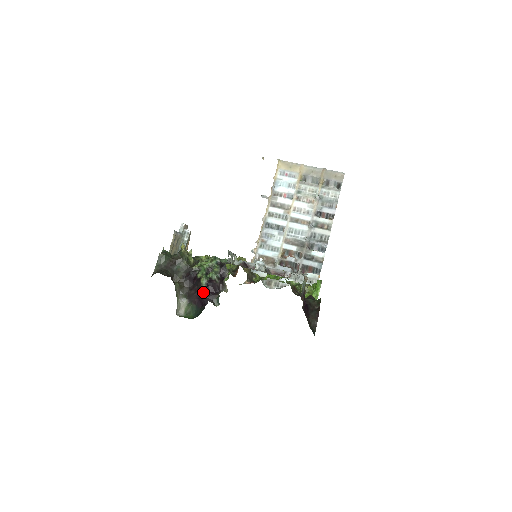
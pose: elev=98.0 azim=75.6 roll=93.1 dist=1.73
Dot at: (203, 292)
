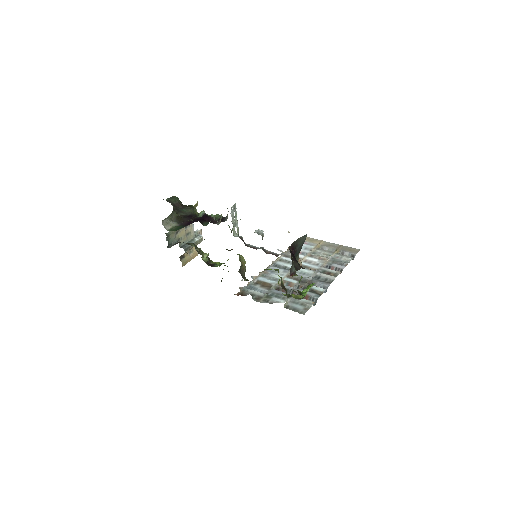
Dot at: (197, 218)
